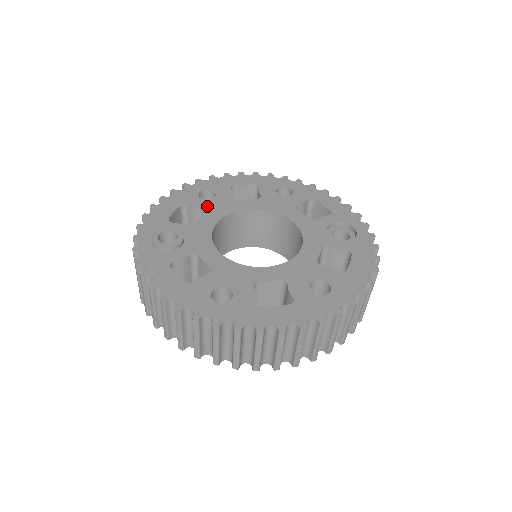
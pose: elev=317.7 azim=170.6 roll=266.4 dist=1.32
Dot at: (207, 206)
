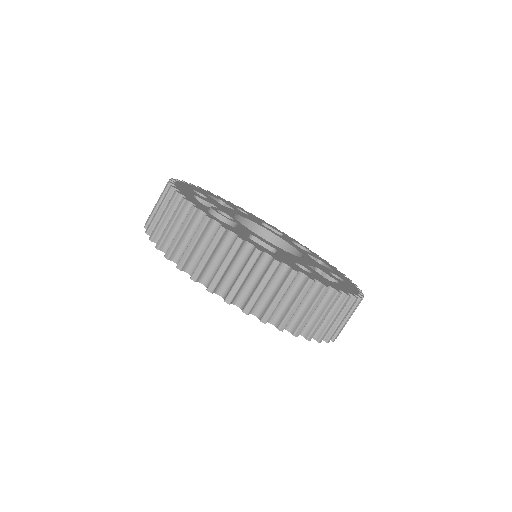
Dot at: (212, 202)
